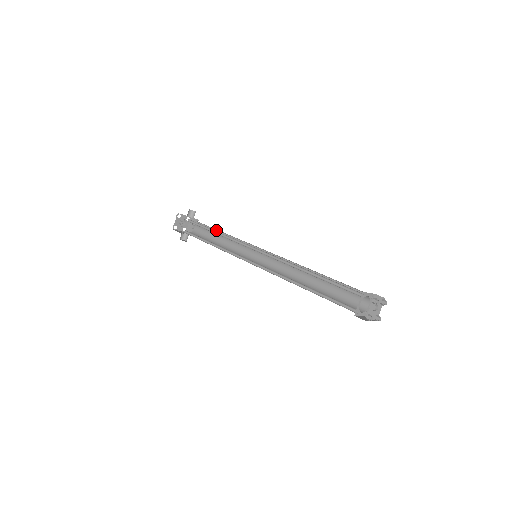
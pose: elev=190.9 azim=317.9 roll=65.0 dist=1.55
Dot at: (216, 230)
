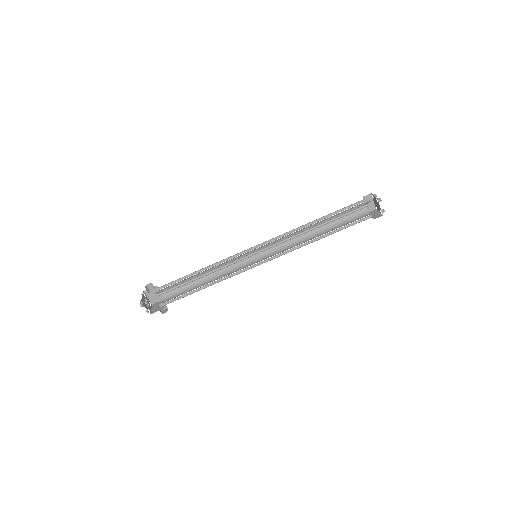
Dot at: (188, 275)
